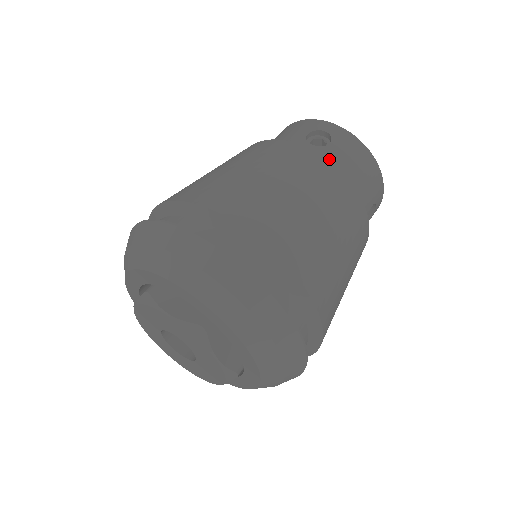
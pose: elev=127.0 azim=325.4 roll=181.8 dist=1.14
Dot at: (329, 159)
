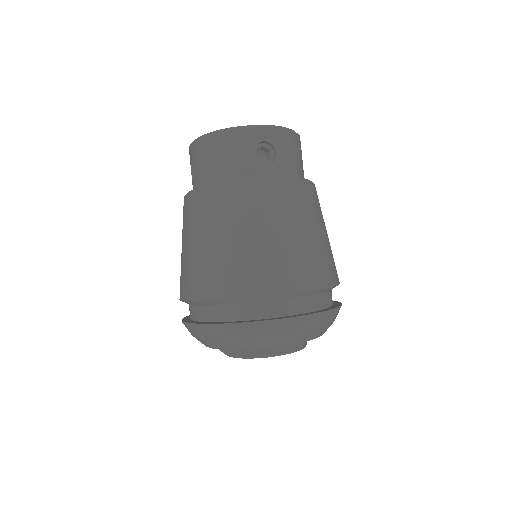
Dot at: (285, 169)
